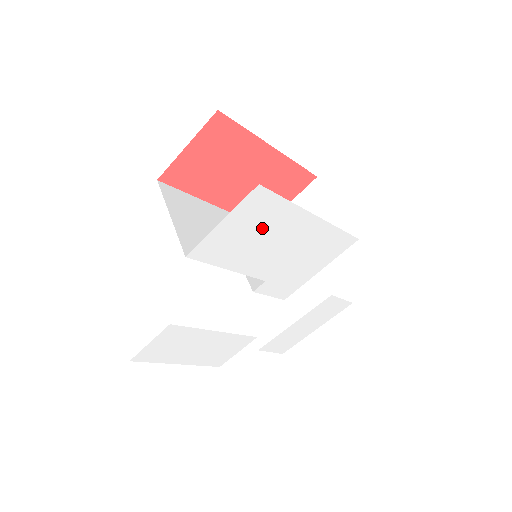
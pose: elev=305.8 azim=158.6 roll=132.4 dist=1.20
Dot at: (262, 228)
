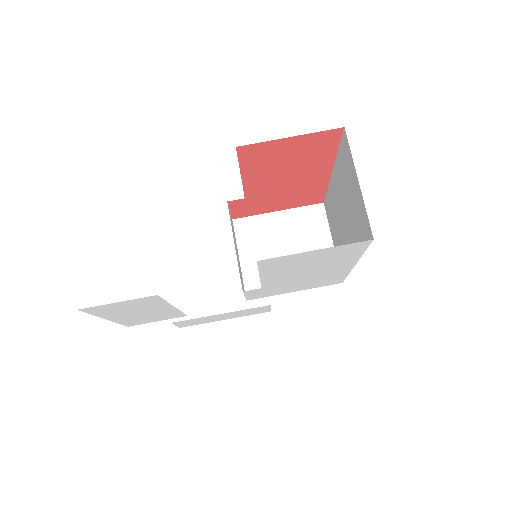
Dot at: (323, 261)
